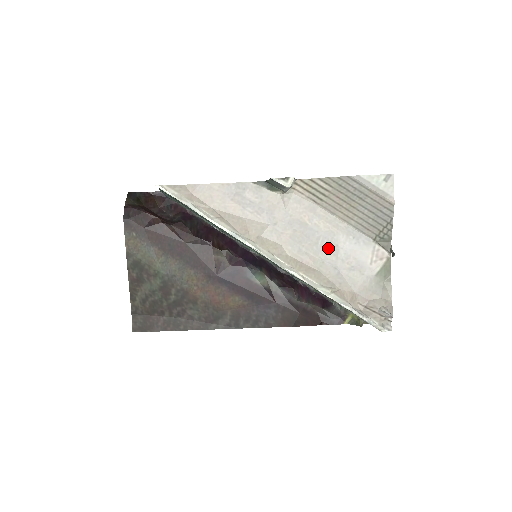
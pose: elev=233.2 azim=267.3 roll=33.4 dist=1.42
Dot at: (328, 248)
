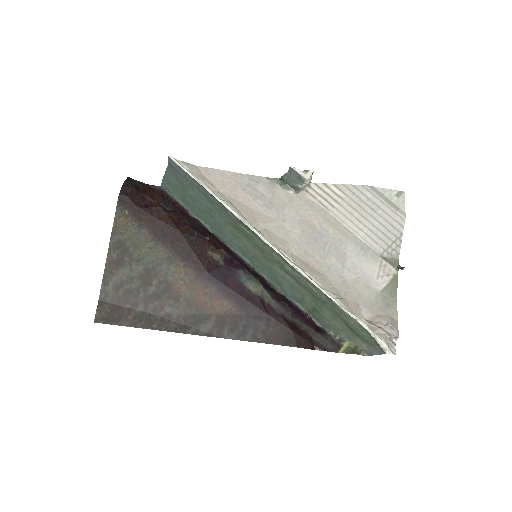
Dot at: (335, 255)
